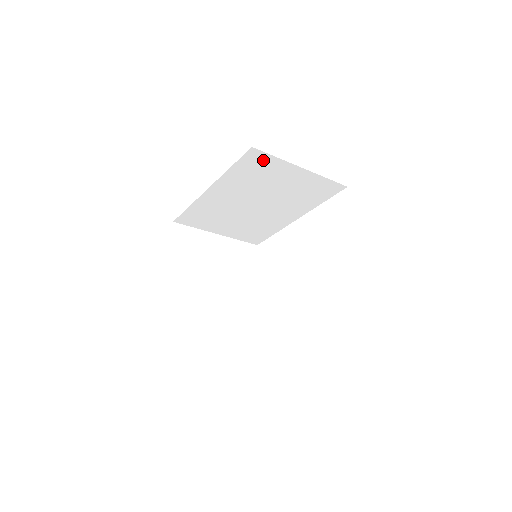
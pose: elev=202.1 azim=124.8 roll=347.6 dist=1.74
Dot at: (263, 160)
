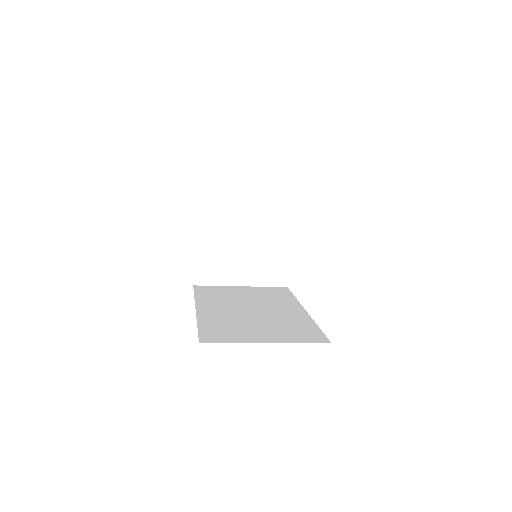
Dot at: occluded
